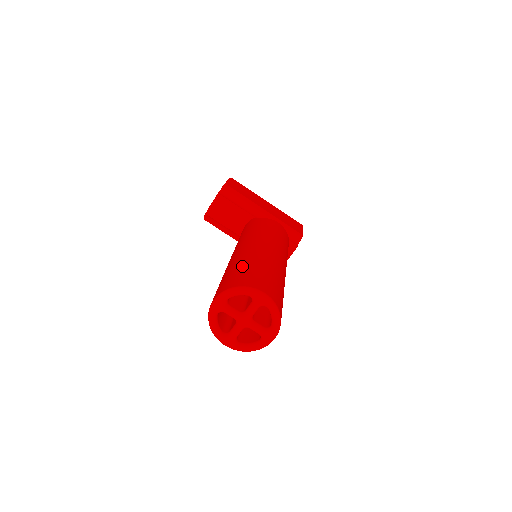
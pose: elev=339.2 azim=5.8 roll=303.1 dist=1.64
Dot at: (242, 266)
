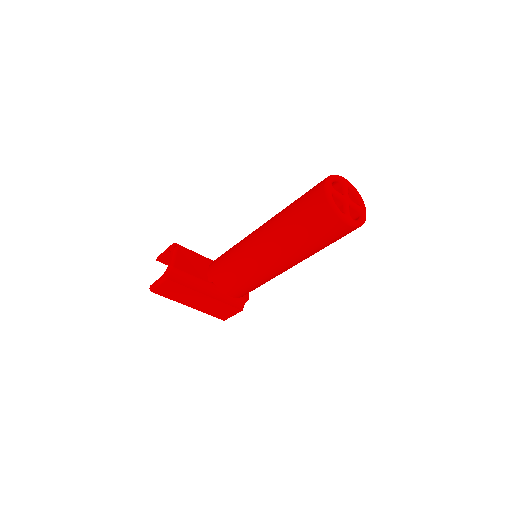
Dot at: occluded
